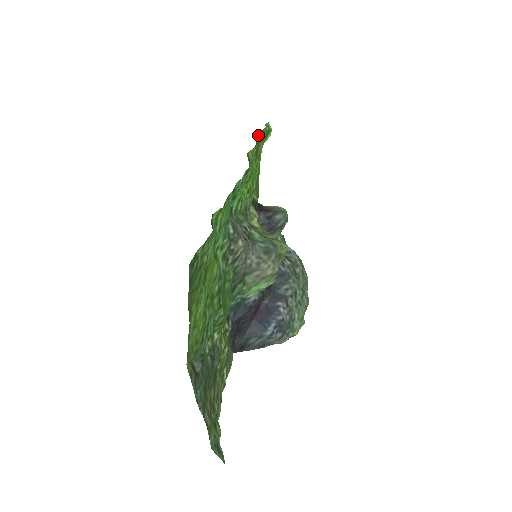
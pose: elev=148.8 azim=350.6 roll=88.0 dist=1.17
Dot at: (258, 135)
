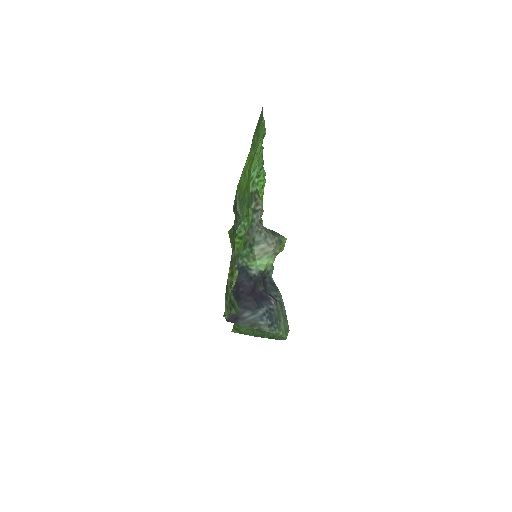
Dot at: occluded
